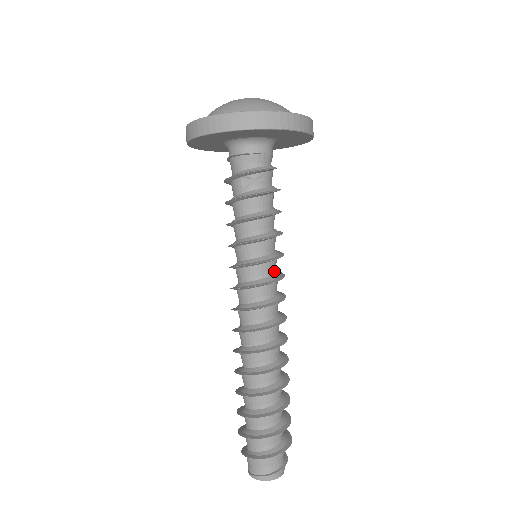
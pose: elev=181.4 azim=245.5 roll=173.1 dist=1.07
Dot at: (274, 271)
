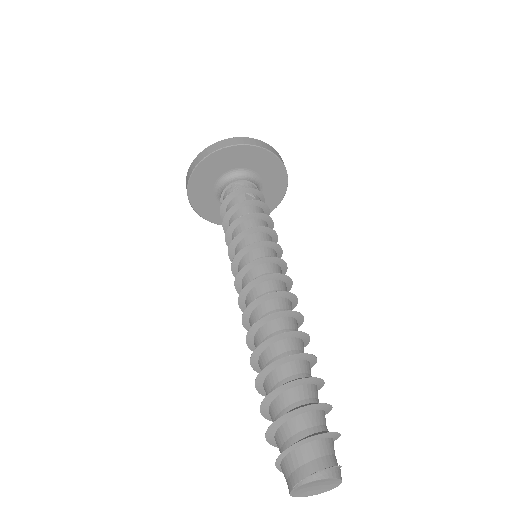
Dot at: occluded
